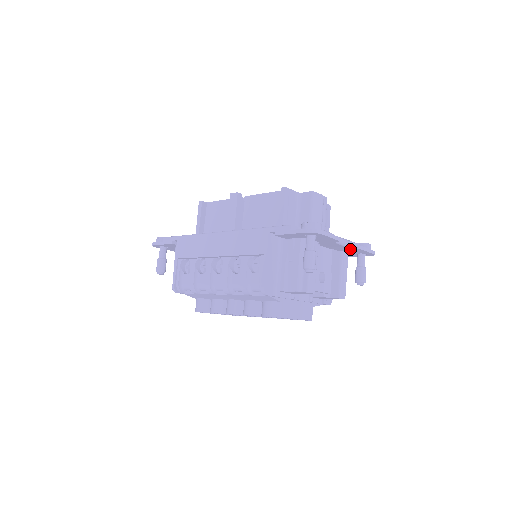
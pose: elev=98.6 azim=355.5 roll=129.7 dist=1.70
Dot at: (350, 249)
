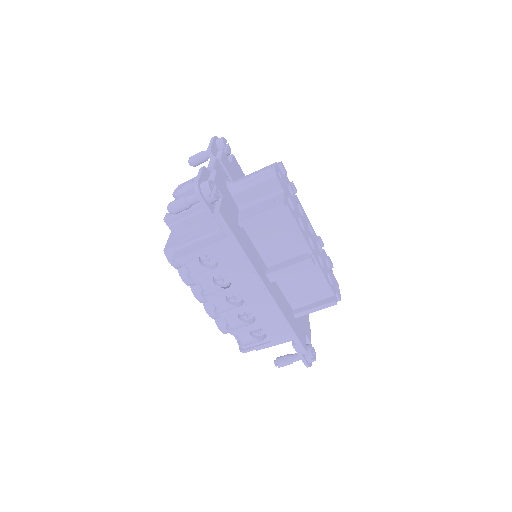
Dot at: occluded
